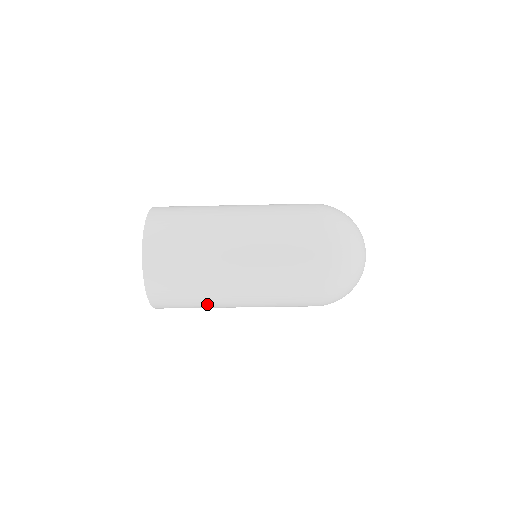
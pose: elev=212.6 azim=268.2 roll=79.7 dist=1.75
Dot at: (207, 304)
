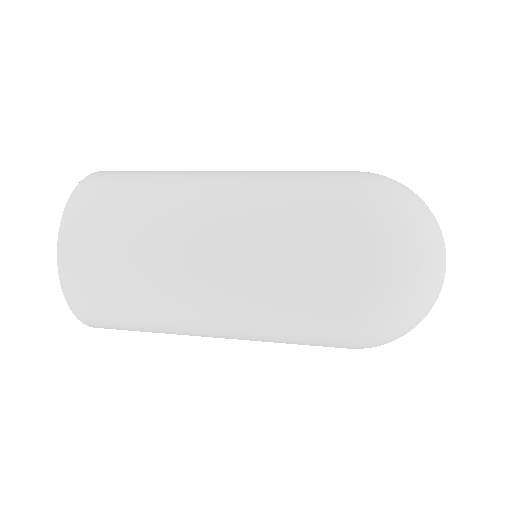
Dot at: occluded
